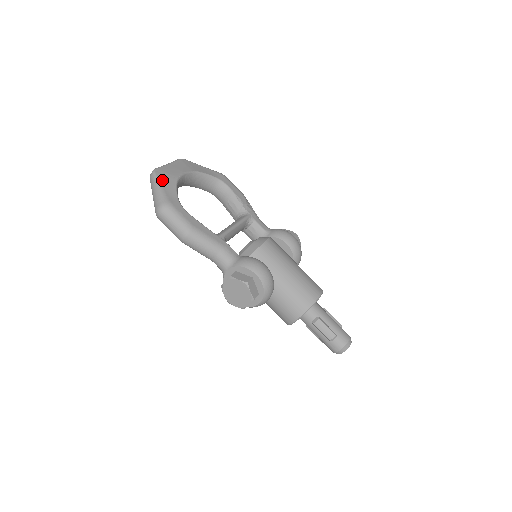
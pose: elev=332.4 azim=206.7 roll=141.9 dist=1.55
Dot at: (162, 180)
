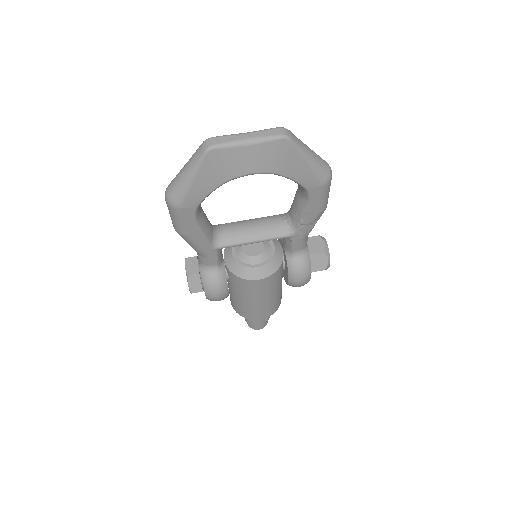
Dot at: (203, 172)
